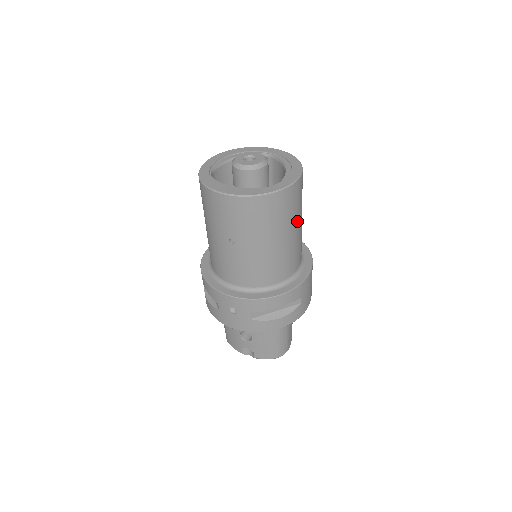
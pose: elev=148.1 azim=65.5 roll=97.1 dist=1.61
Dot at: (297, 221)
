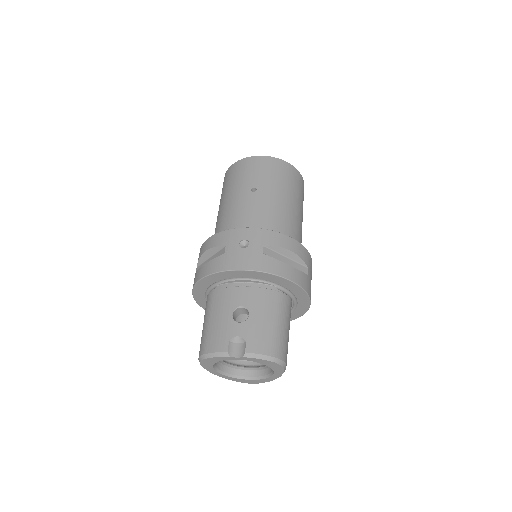
Dot at: (302, 210)
